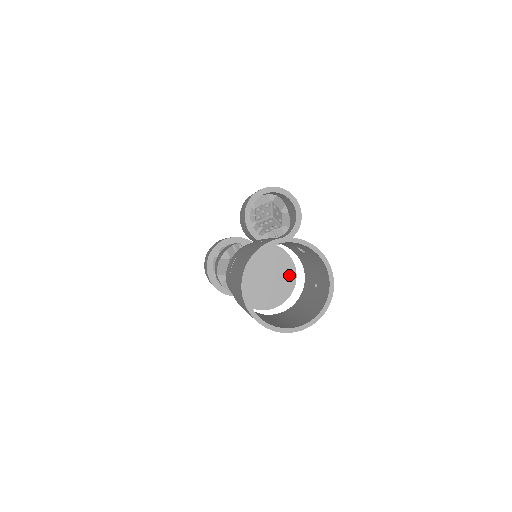
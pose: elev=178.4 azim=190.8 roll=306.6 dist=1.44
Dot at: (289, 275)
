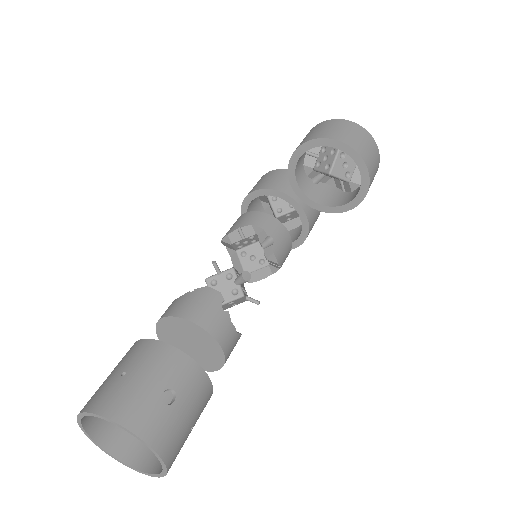
Dot at: (217, 355)
